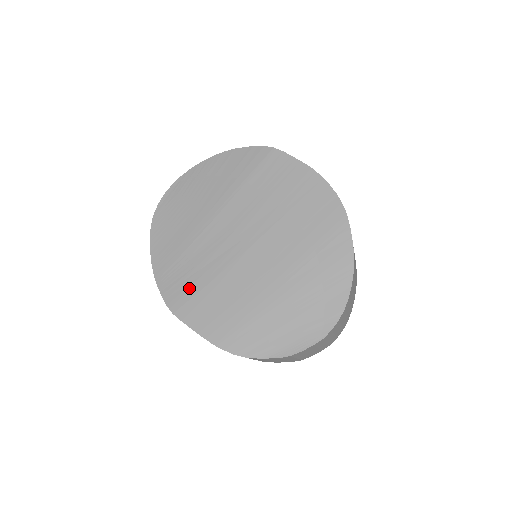
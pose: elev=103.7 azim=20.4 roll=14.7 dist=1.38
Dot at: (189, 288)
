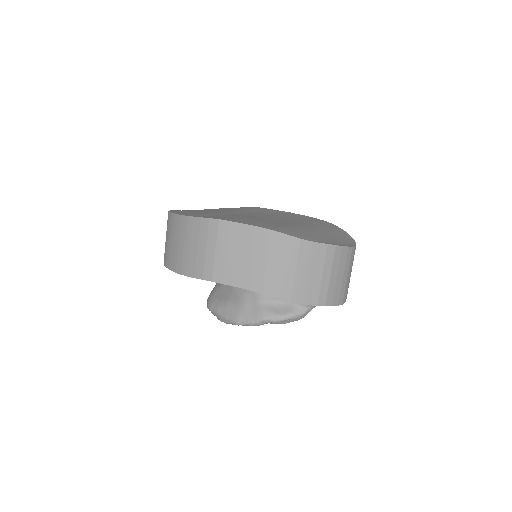
Dot at: (227, 217)
